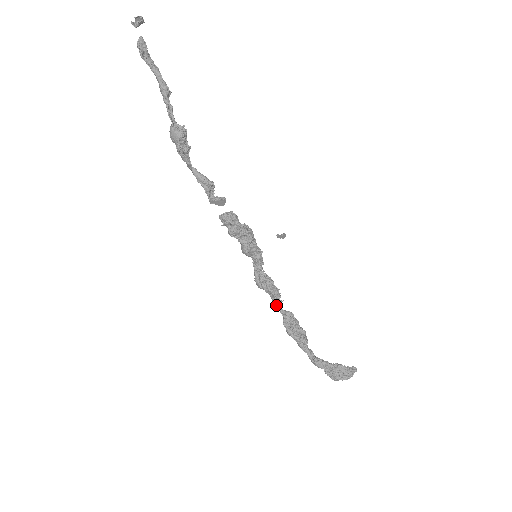
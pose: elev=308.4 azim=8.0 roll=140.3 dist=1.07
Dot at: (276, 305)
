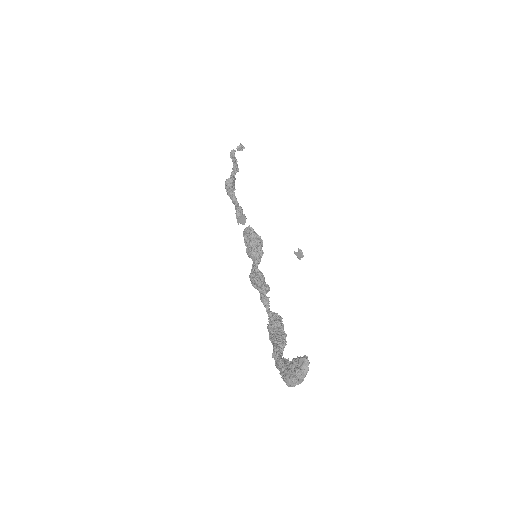
Dot at: (263, 303)
